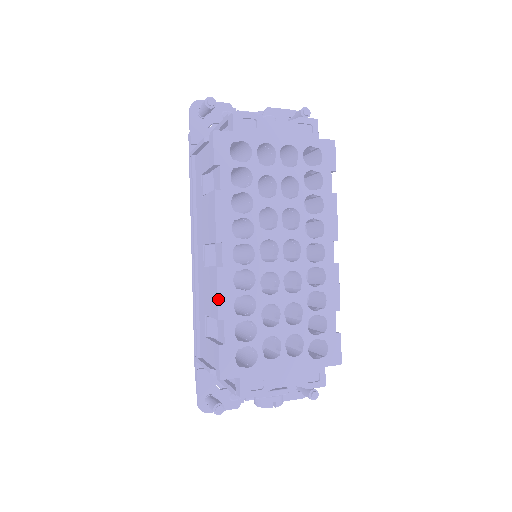
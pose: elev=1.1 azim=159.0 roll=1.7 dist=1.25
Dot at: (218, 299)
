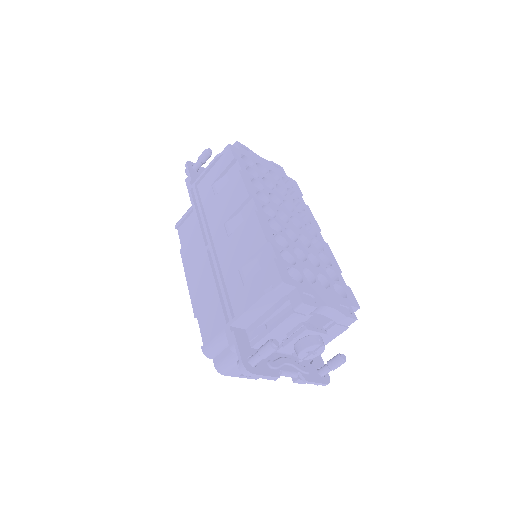
Dot at: (262, 228)
